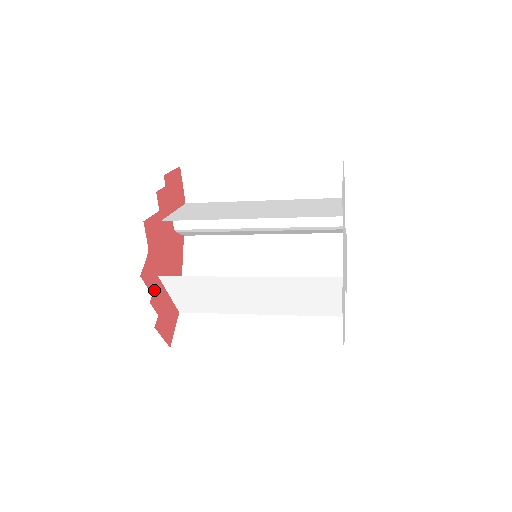
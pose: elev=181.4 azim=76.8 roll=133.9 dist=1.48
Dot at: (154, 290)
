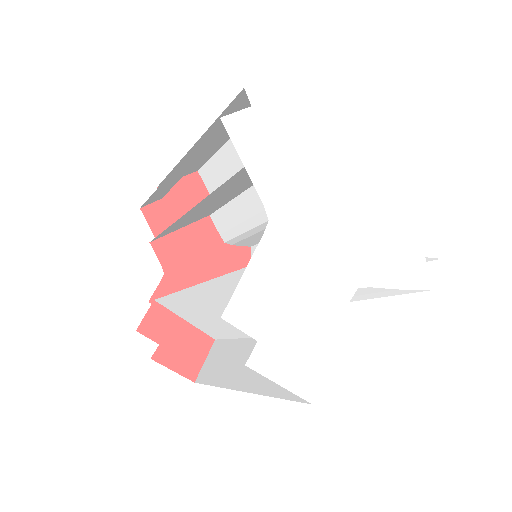
Dot at: (146, 316)
